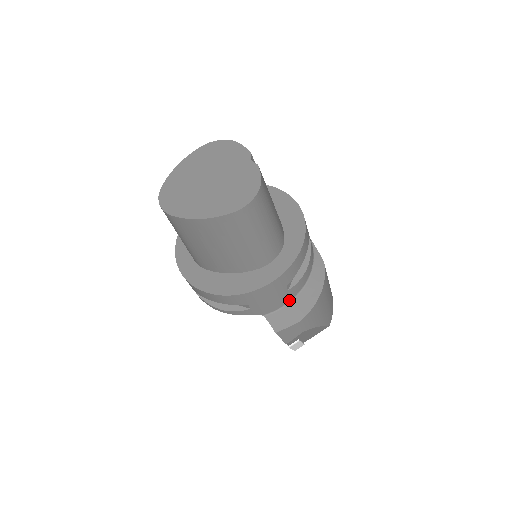
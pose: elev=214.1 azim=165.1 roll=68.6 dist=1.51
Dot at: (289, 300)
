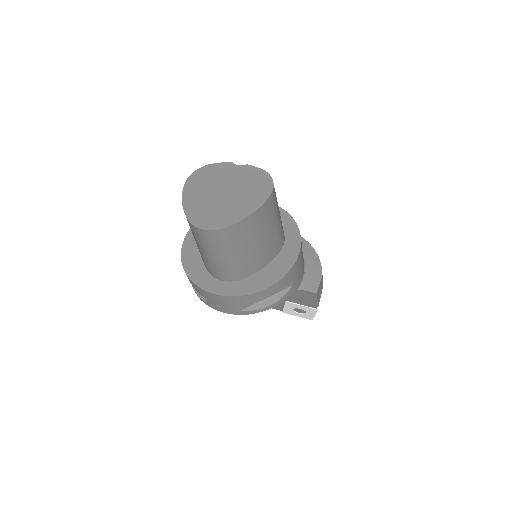
Dot at: (304, 267)
